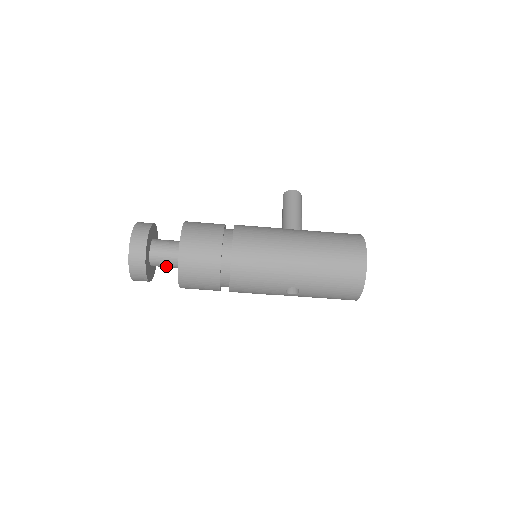
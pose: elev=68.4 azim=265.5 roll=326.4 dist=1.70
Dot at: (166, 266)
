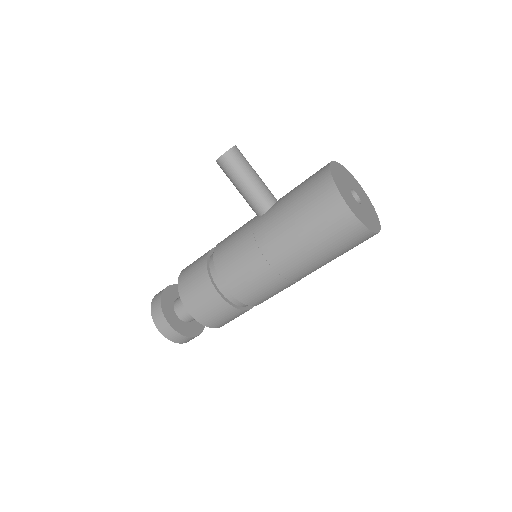
Dot at: occluded
